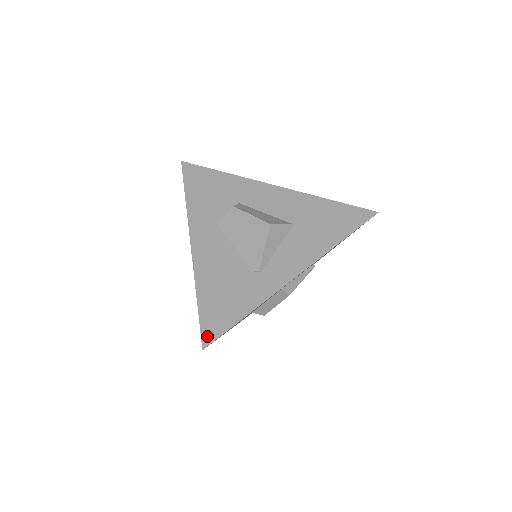
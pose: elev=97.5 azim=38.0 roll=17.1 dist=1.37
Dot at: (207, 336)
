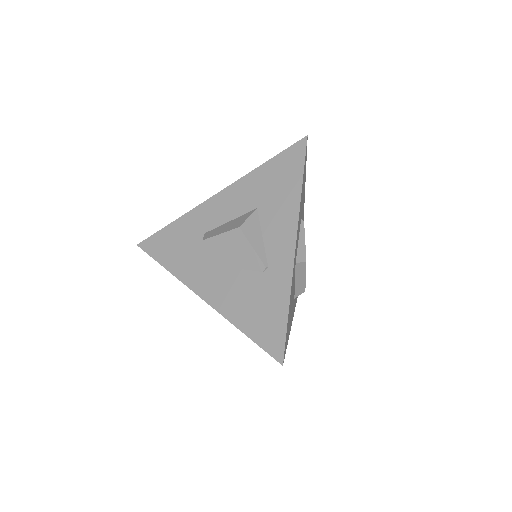
Dot at: (276, 353)
